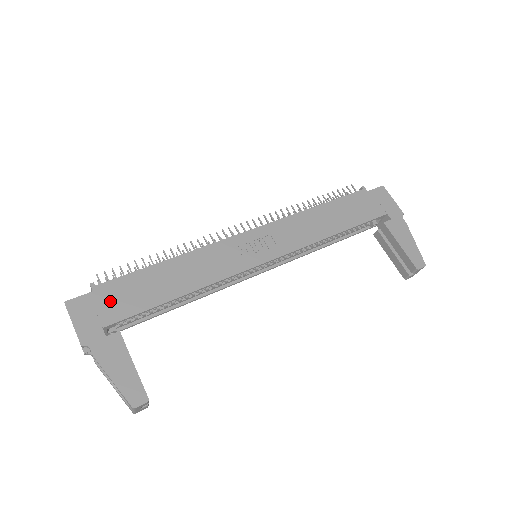
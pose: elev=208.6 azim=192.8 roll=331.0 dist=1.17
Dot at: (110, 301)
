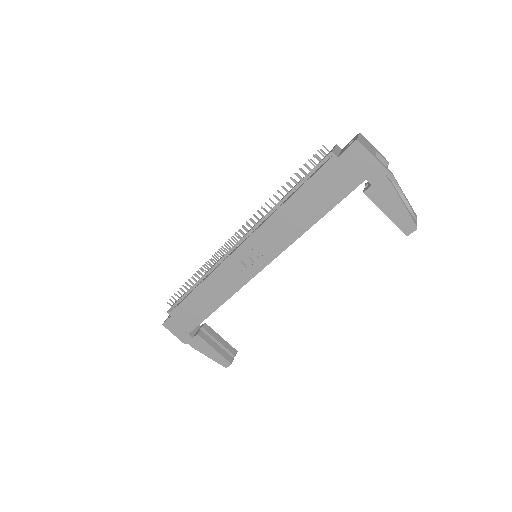
Dot at: (183, 320)
